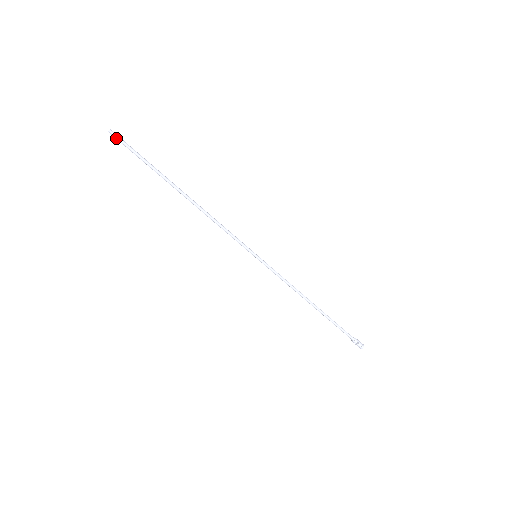
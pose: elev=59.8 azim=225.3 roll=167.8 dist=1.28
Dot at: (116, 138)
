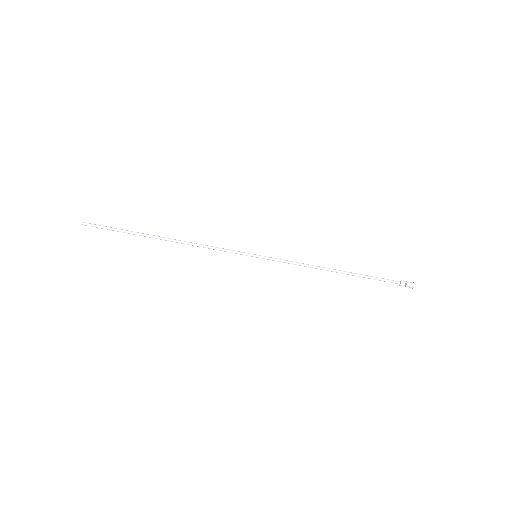
Dot at: occluded
